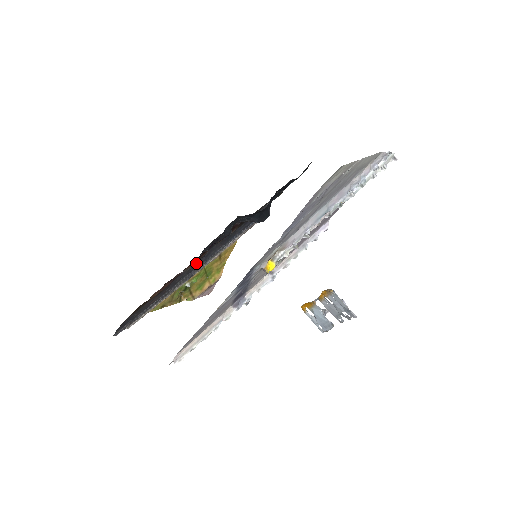
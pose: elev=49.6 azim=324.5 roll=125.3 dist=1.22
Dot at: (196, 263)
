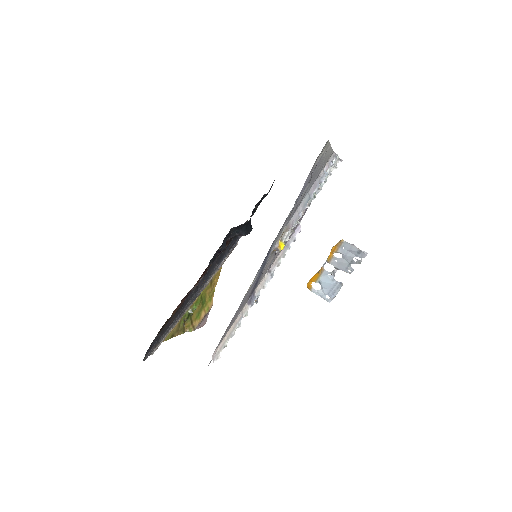
Dot at: (200, 281)
